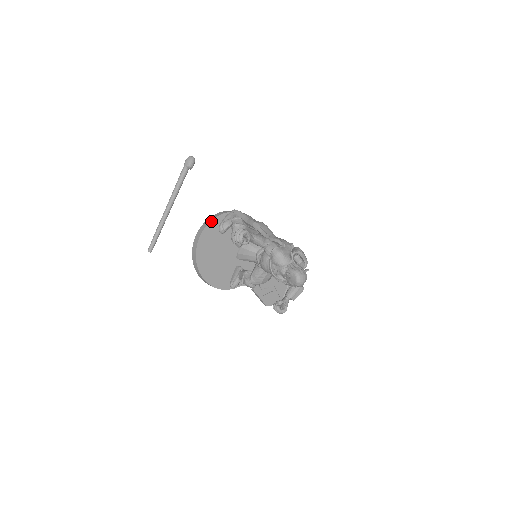
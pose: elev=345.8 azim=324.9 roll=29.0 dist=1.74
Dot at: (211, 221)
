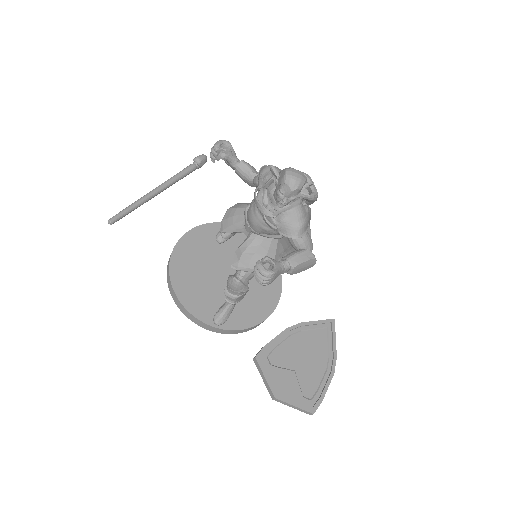
Dot at: (208, 224)
